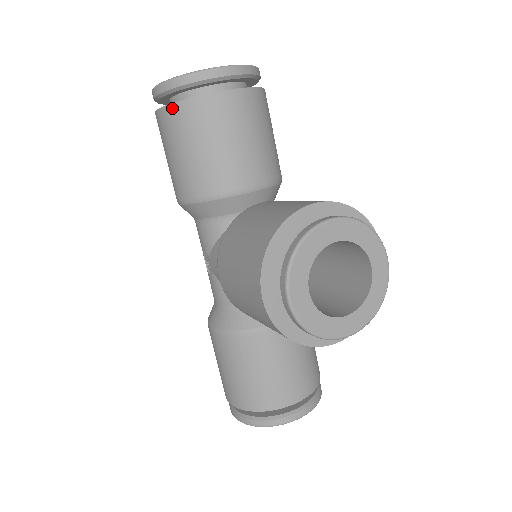
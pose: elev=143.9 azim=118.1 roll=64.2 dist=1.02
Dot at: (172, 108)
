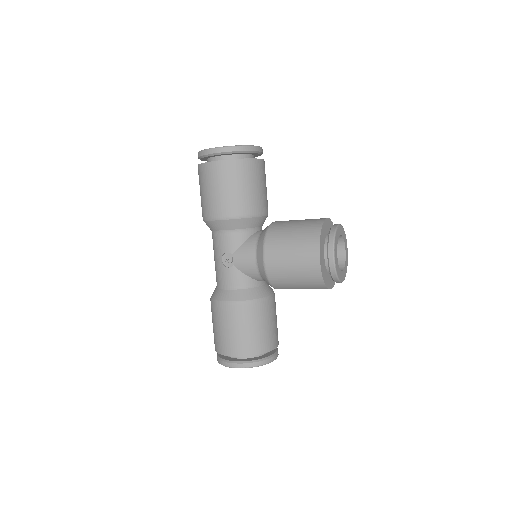
Dot at: (233, 162)
